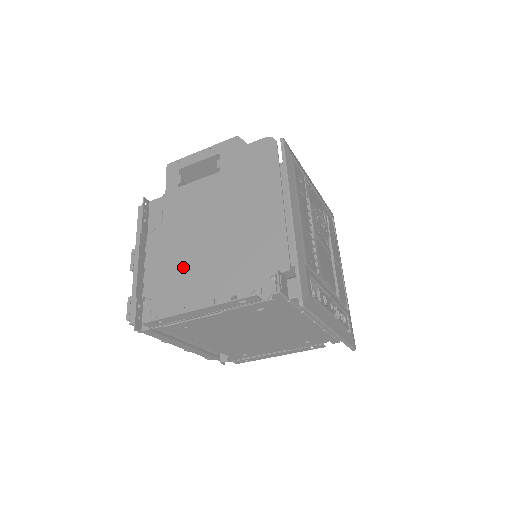
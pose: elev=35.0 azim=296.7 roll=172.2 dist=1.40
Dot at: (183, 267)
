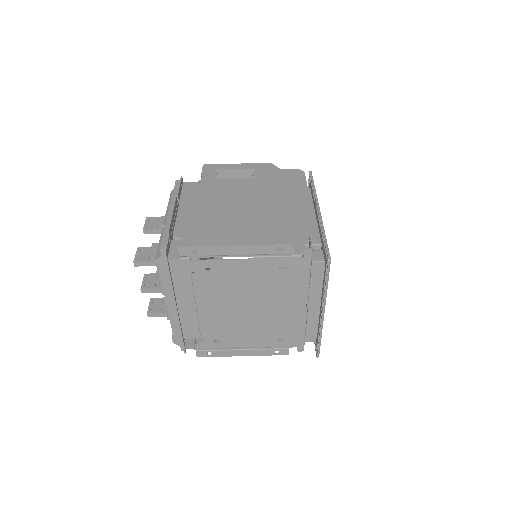
Dot at: (217, 225)
